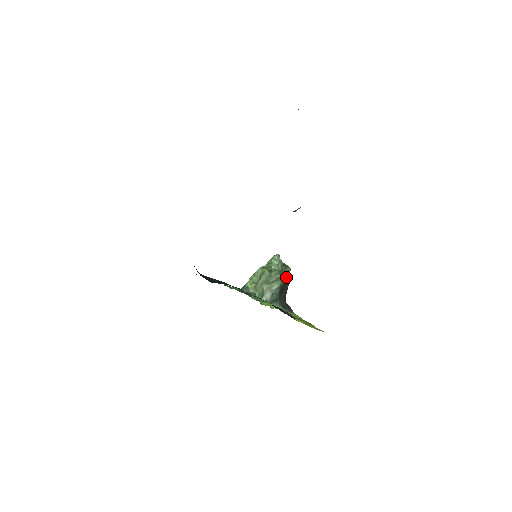
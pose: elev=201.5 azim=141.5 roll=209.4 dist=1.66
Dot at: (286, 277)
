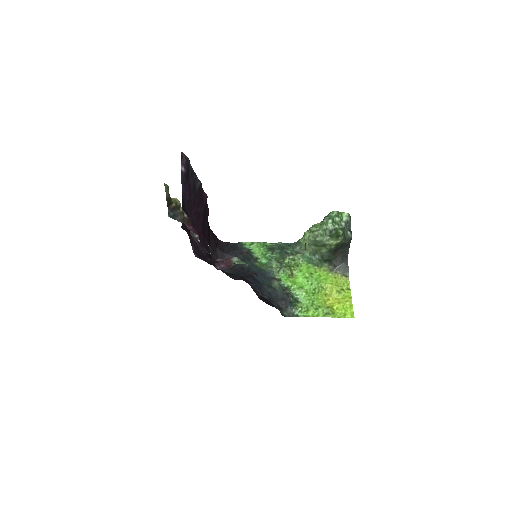
Dot at: (336, 242)
